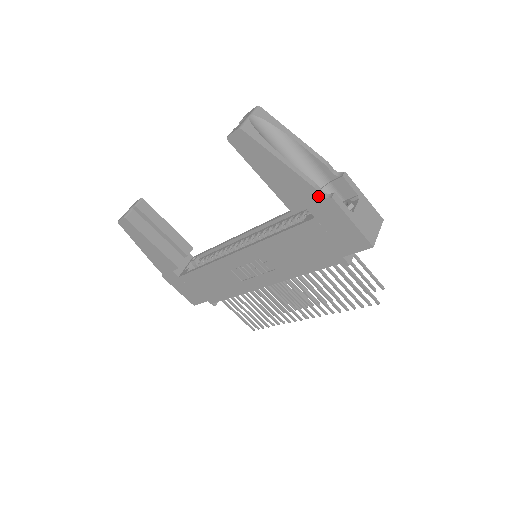
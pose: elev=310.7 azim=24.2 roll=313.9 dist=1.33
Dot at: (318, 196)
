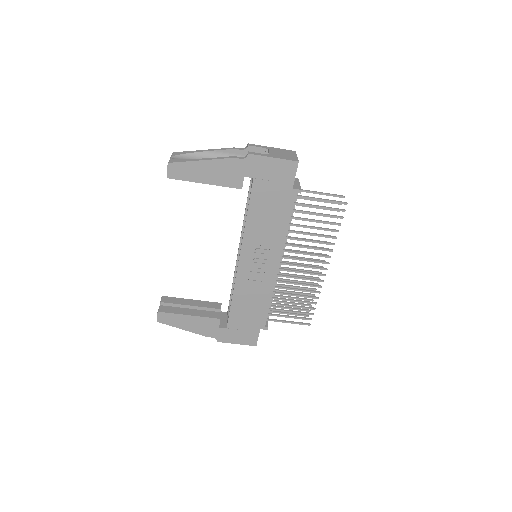
Dot at: (241, 161)
